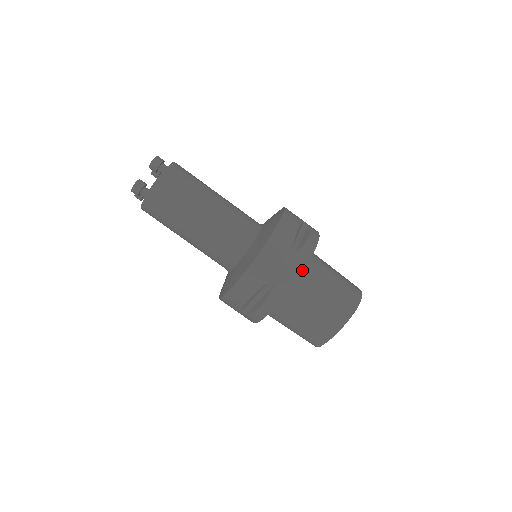
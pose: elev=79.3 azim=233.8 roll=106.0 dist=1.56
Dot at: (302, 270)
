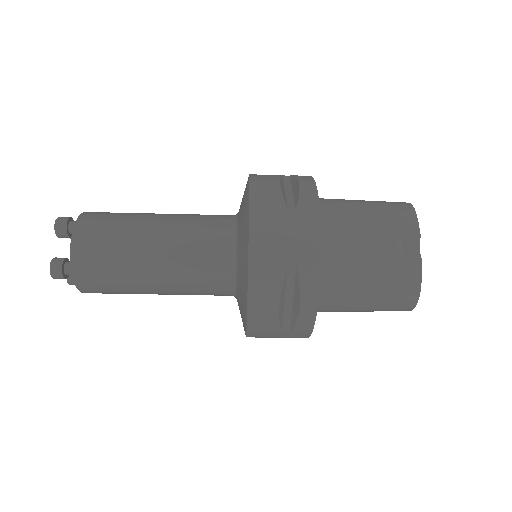
Dot at: (308, 337)
